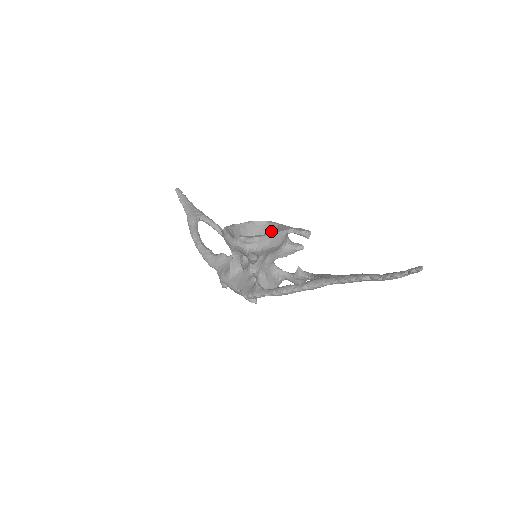
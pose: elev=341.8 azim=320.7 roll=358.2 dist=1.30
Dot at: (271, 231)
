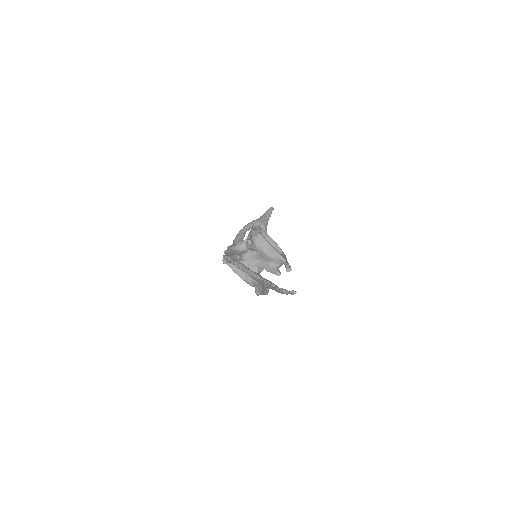
Dot at: occluded
